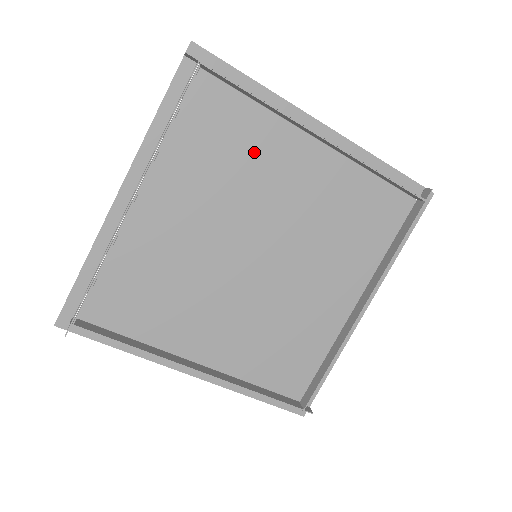
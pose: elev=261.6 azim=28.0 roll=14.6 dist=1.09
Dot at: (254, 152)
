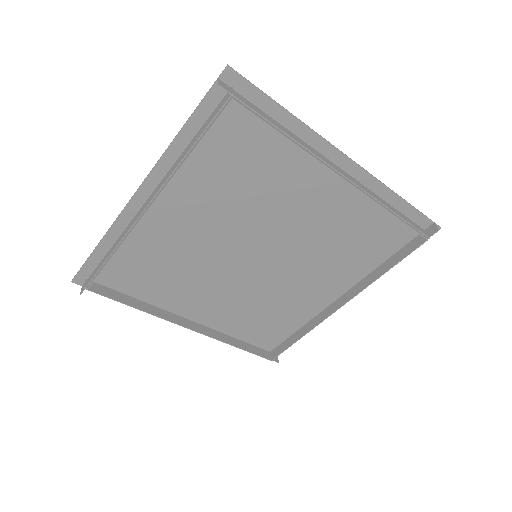
Dot at: (273, 177)
